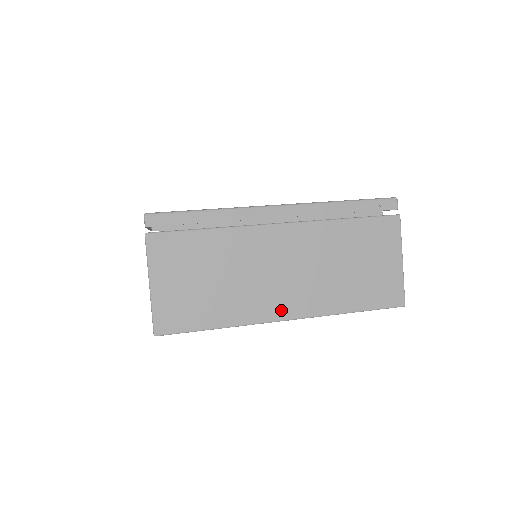
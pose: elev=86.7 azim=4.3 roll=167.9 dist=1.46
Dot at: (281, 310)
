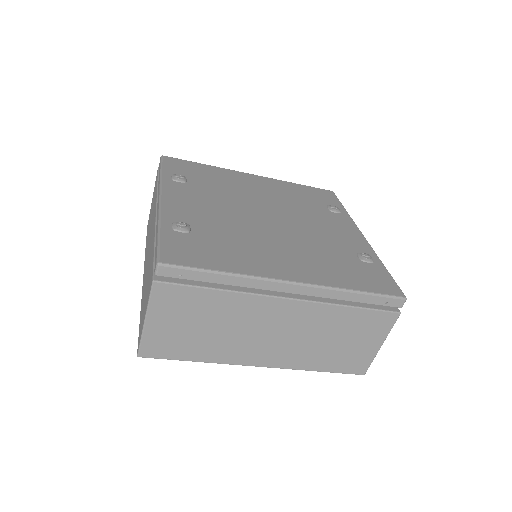
Dot at: (258, 359)
